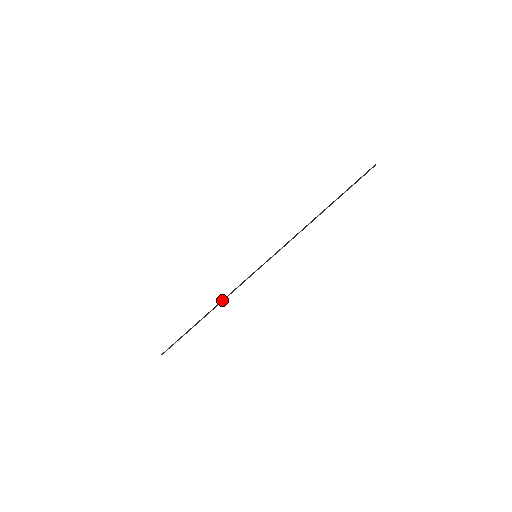
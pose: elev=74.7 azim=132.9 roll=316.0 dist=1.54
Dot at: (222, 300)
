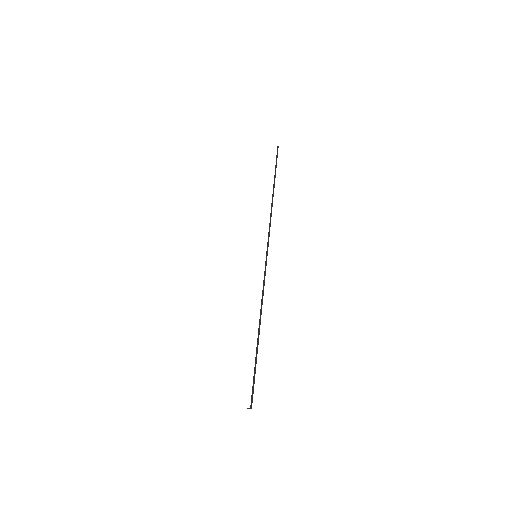
Dot at: (261, 305)
